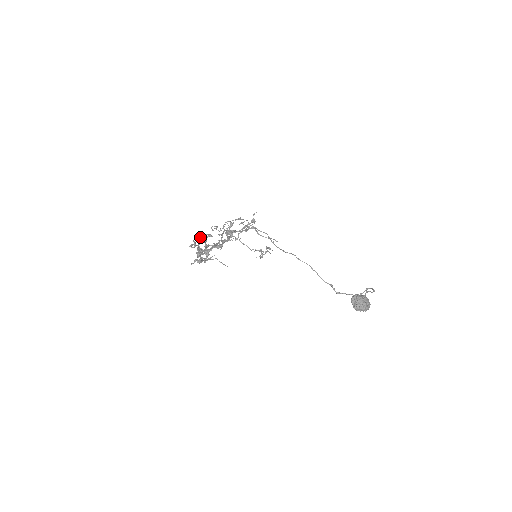
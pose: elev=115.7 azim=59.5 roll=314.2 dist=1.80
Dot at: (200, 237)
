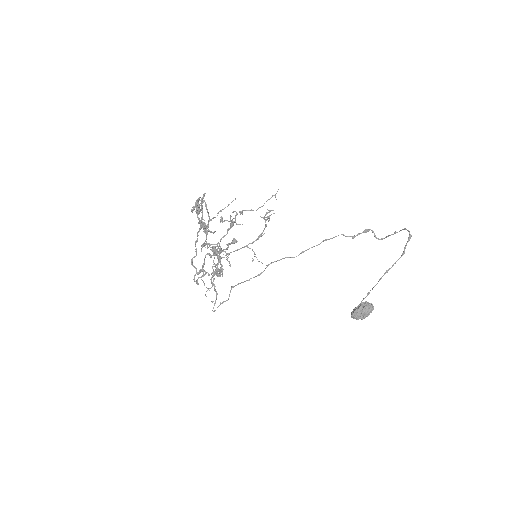
Dot at: occluded
